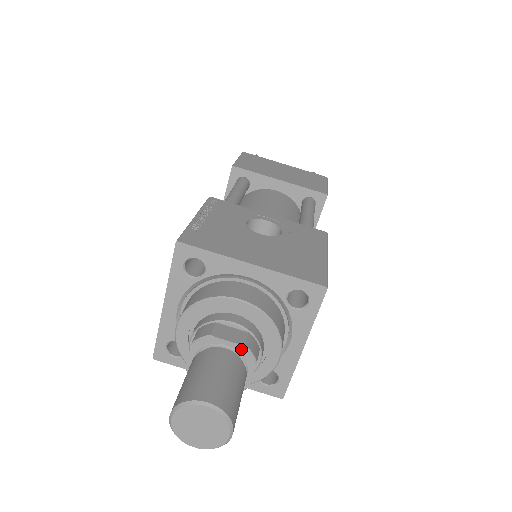
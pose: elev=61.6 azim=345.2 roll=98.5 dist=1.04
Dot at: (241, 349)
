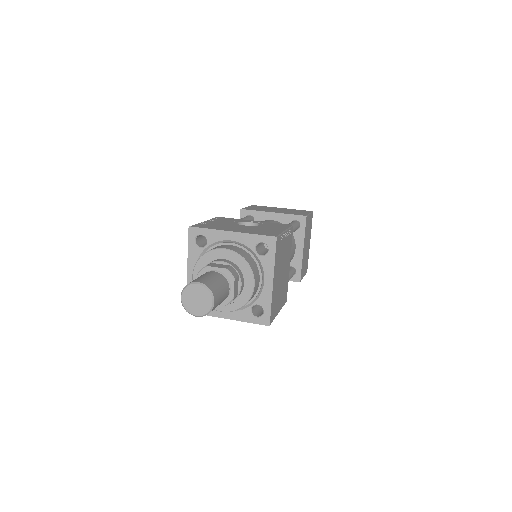
Dot at: (224, 271)
